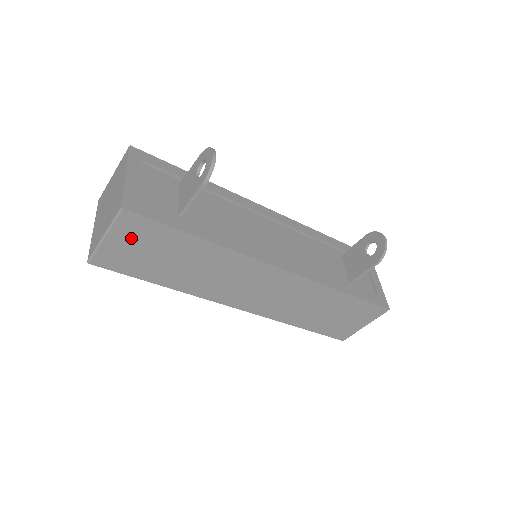
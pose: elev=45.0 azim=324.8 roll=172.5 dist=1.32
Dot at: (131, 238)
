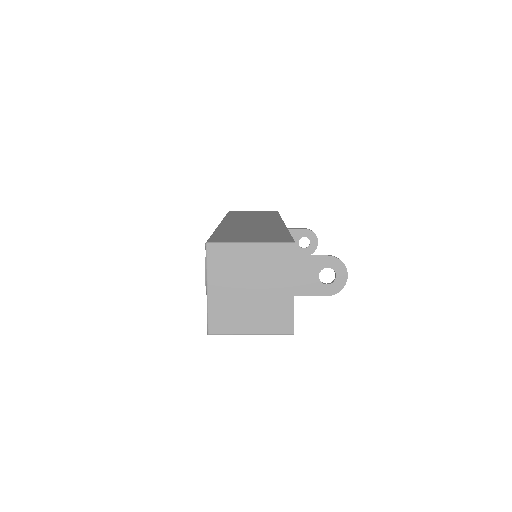
Dot at: occluded
